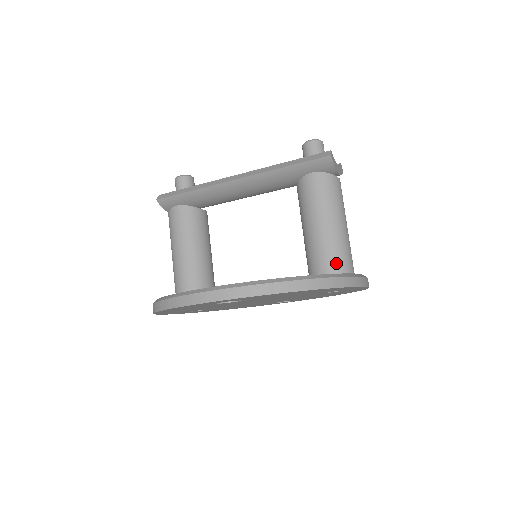
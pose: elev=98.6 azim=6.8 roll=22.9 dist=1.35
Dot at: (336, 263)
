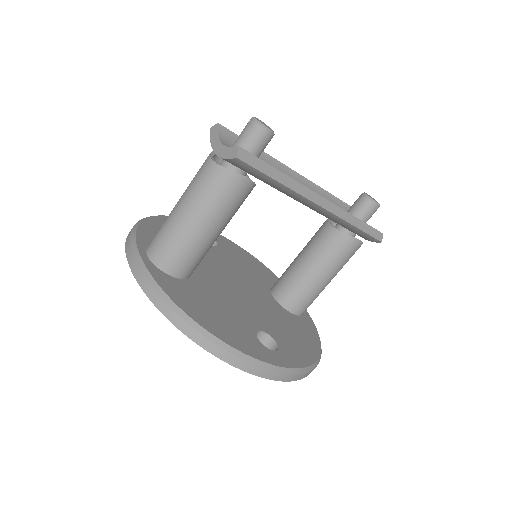
Dot at: occluded
